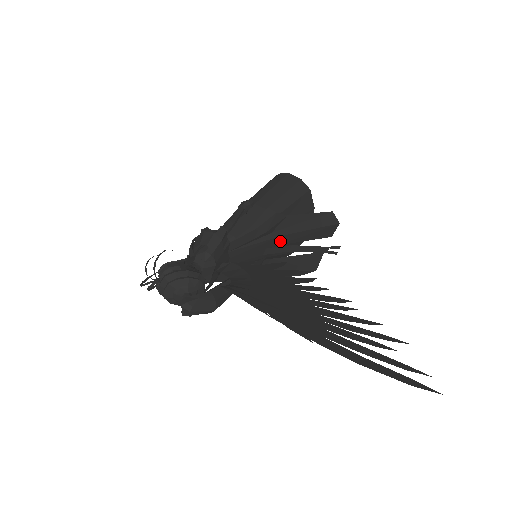
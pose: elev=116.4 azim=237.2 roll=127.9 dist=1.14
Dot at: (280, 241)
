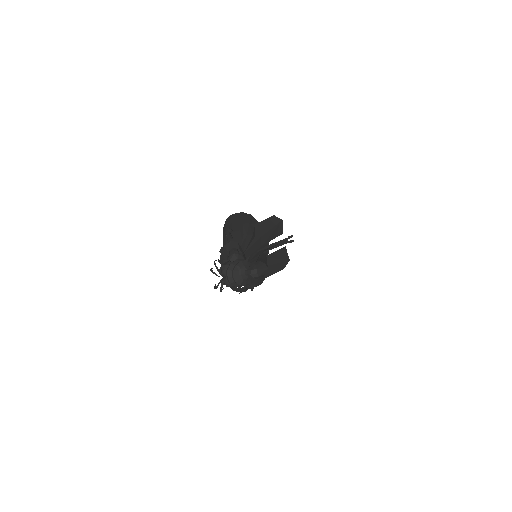
Dot at: (261, 242)
